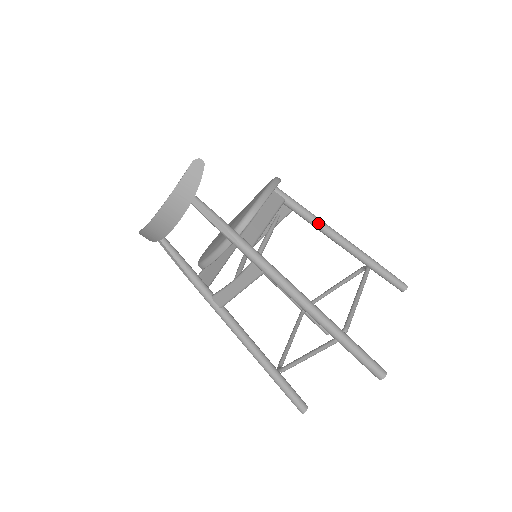
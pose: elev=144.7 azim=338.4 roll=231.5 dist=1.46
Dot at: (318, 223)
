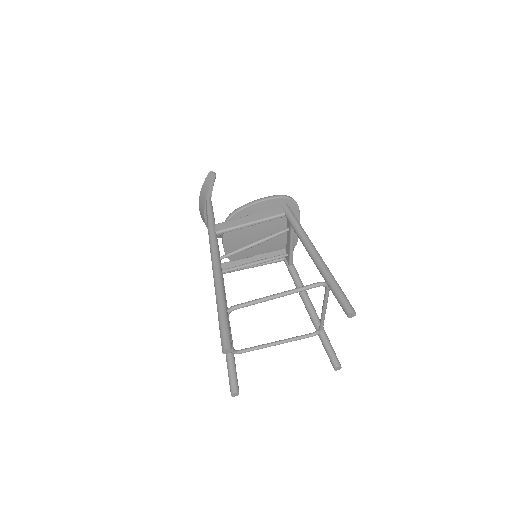
Dot at: (300, 235)
